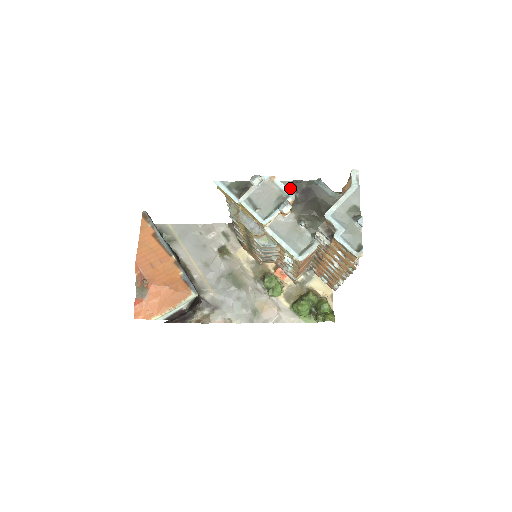
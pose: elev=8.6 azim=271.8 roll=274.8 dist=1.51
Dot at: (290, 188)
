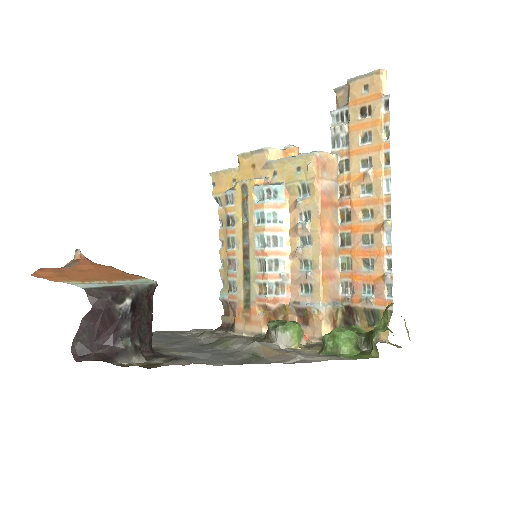
Dot at: occluded
